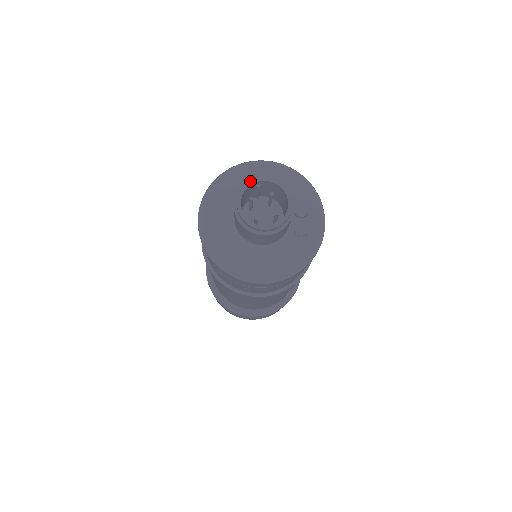
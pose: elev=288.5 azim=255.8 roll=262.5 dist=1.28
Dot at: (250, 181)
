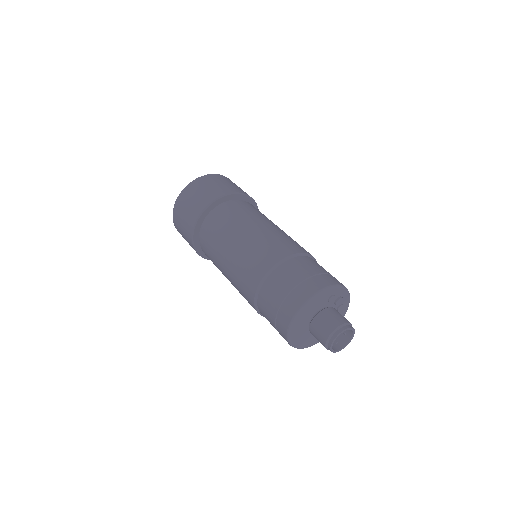
Dot at: (334, 340)
